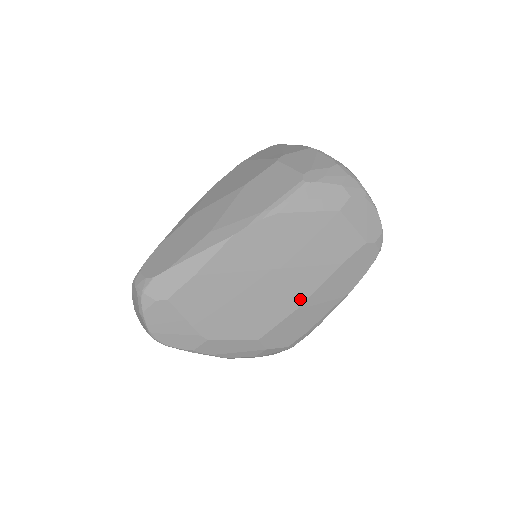
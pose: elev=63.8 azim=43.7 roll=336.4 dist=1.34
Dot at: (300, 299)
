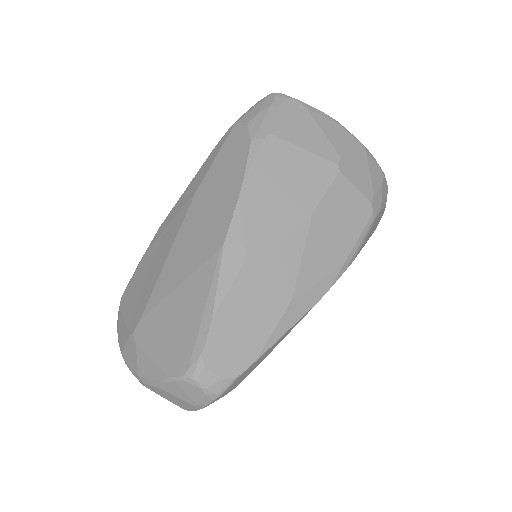
Dot at: occluded
